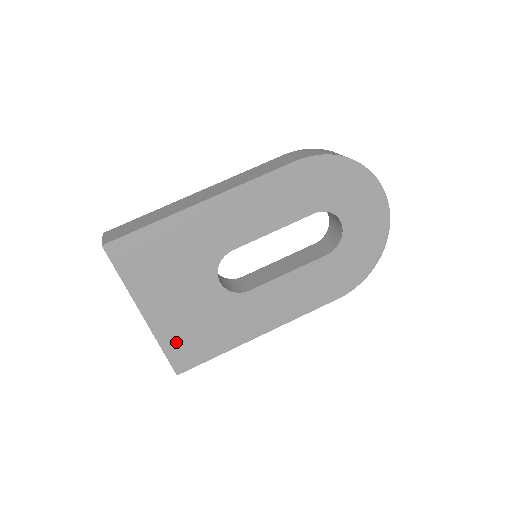
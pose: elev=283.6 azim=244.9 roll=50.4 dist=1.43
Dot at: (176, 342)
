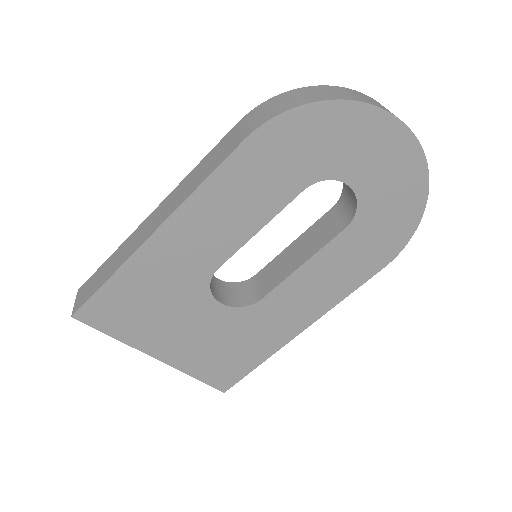
Dot at: (206, 368)
